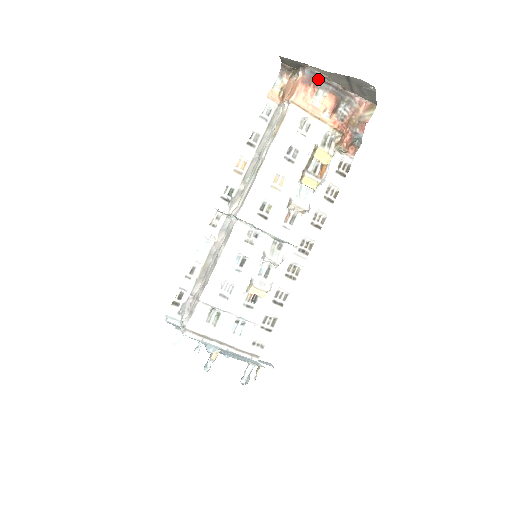
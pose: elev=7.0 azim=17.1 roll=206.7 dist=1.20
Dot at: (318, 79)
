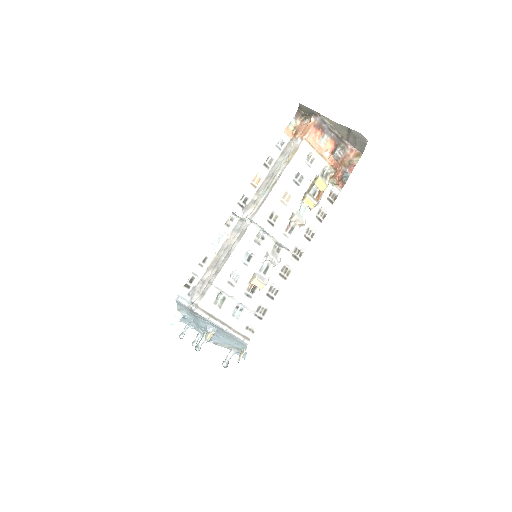
Dot at: (325, 126)
